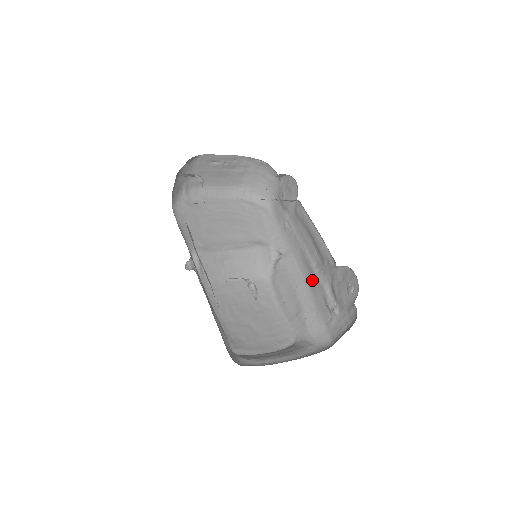
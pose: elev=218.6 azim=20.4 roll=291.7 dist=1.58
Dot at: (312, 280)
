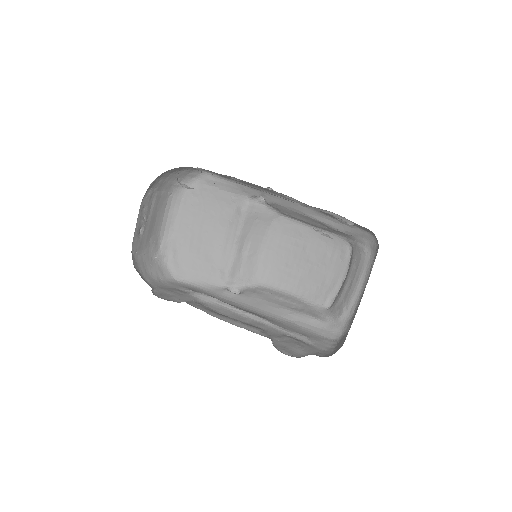
Dot at: occluded
